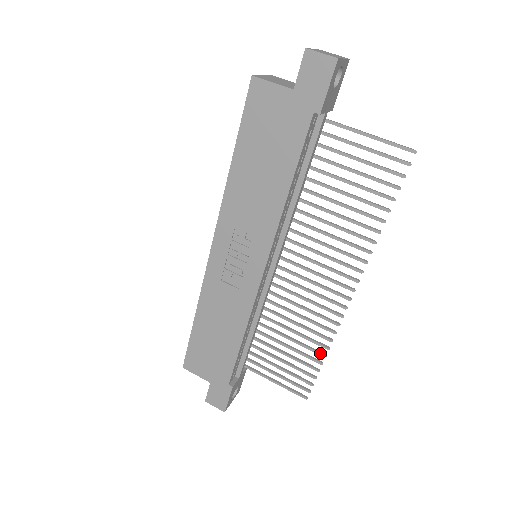
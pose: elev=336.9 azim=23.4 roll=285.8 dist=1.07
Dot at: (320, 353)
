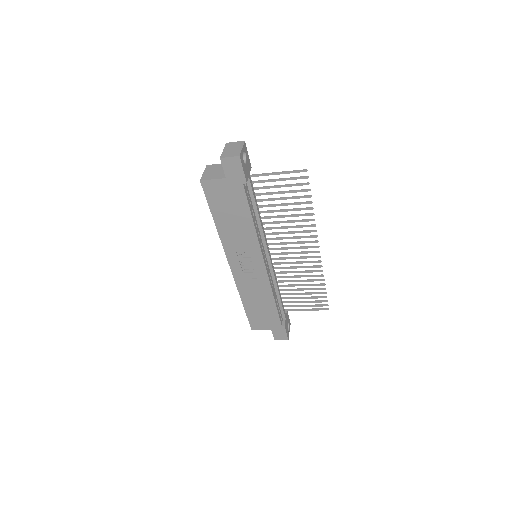
Dot at: (321, 285)
